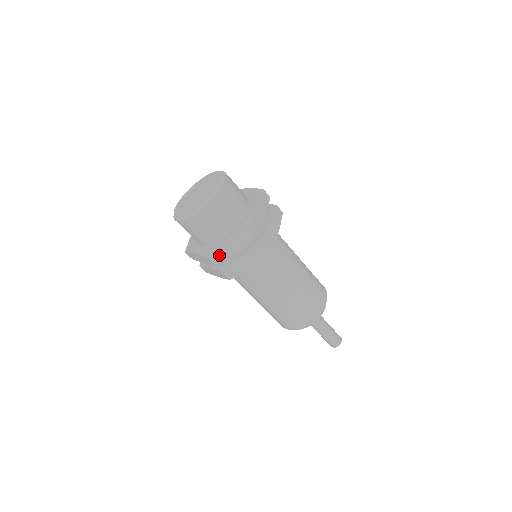
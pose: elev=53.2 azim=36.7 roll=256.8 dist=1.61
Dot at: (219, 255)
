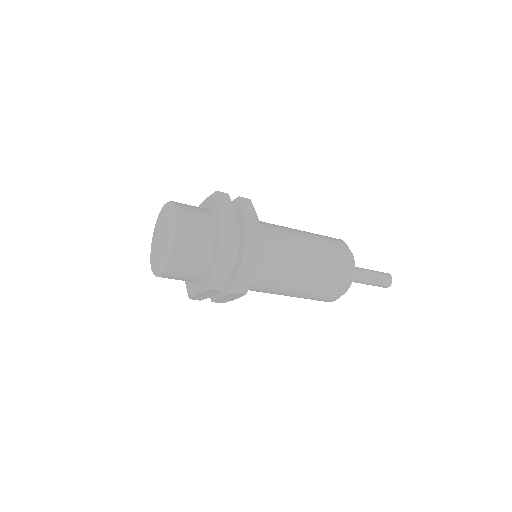
Dot at: (218, 279)
